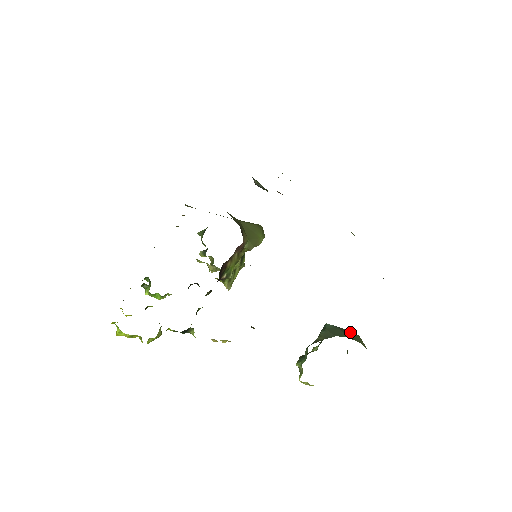
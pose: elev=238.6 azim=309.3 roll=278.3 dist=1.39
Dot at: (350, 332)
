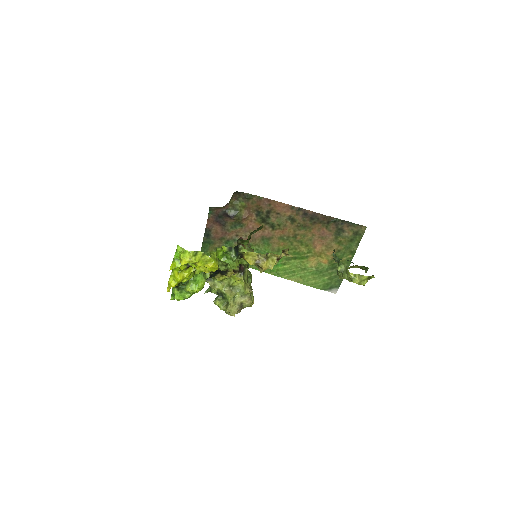
Dot at: occluded
